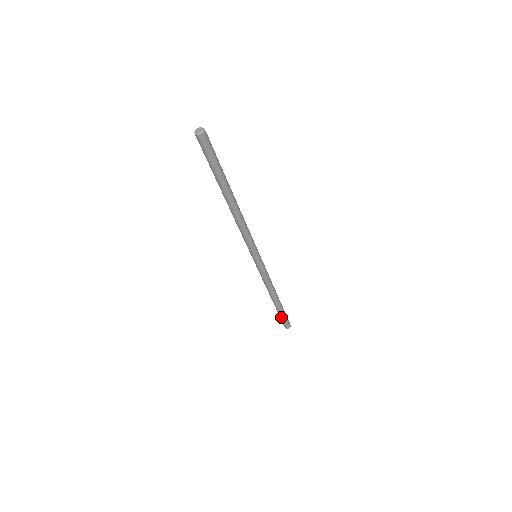
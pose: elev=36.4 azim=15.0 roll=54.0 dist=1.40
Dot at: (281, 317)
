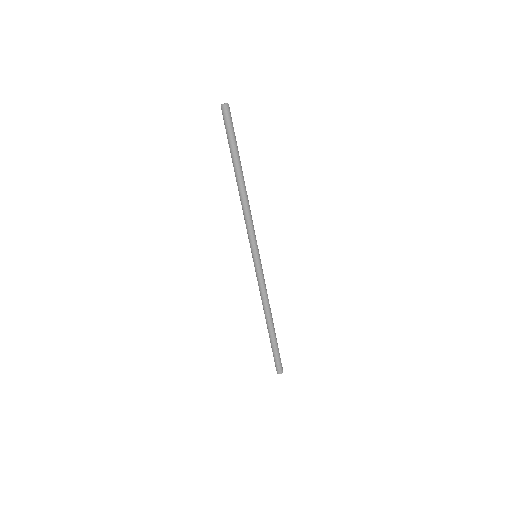
Dot at: (275, 353)
